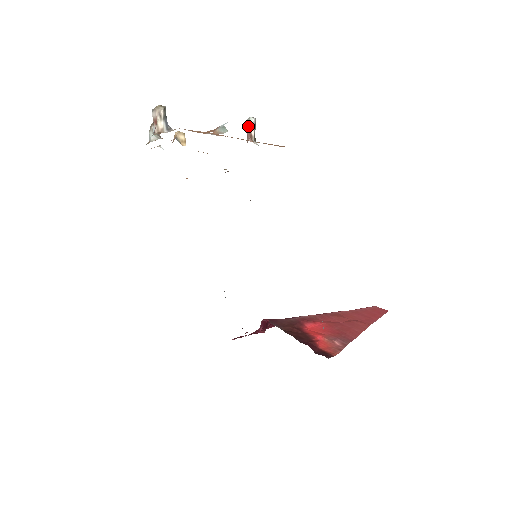
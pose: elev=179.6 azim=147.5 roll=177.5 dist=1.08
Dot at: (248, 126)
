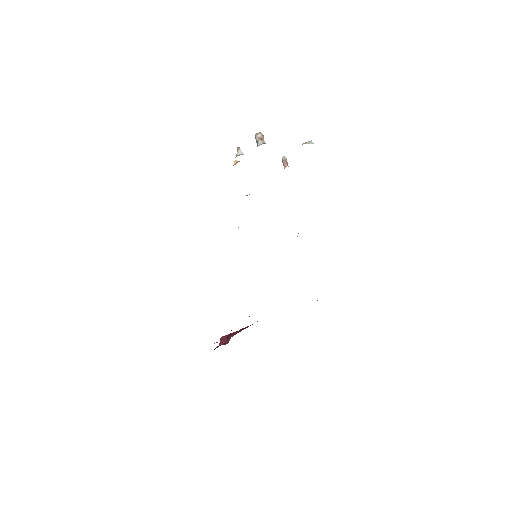
Dot at: (285, 160)
